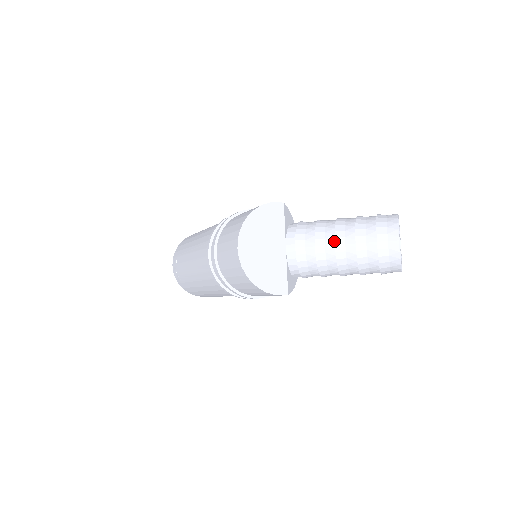
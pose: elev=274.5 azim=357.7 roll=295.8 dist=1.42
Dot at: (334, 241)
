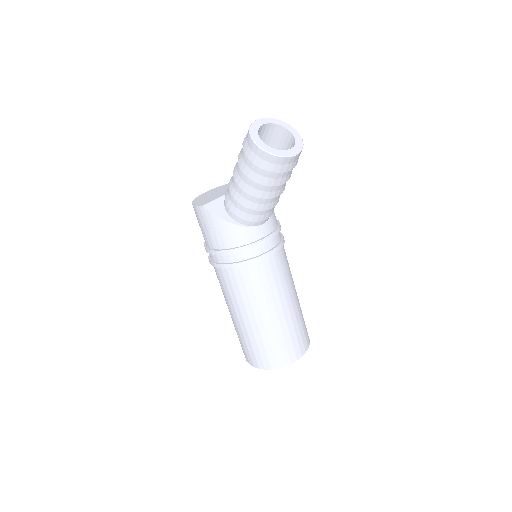
Dot at: occluded
